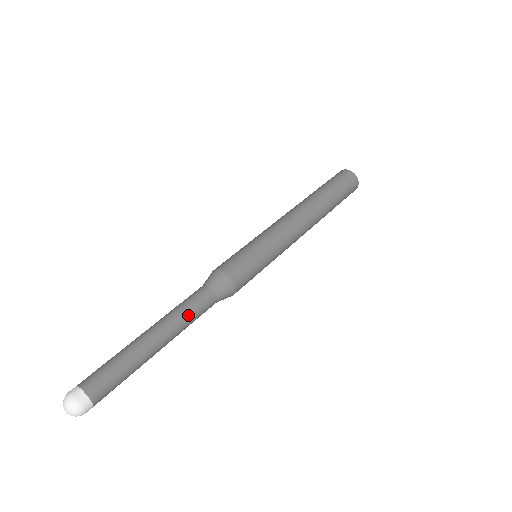
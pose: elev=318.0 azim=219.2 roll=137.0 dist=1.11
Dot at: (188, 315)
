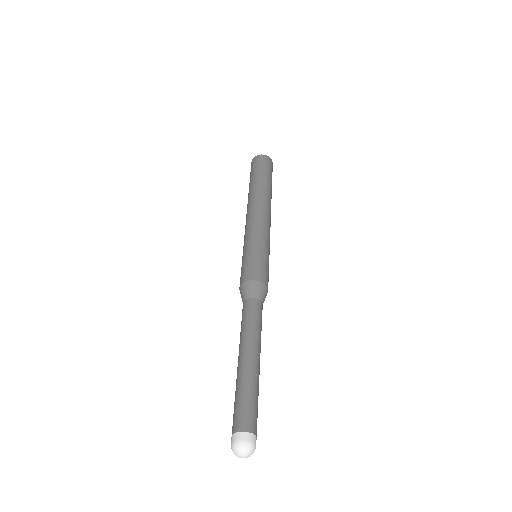
Dot at: (257, 327)
